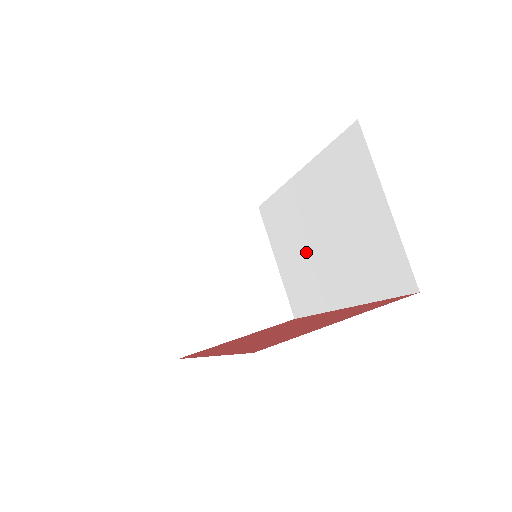
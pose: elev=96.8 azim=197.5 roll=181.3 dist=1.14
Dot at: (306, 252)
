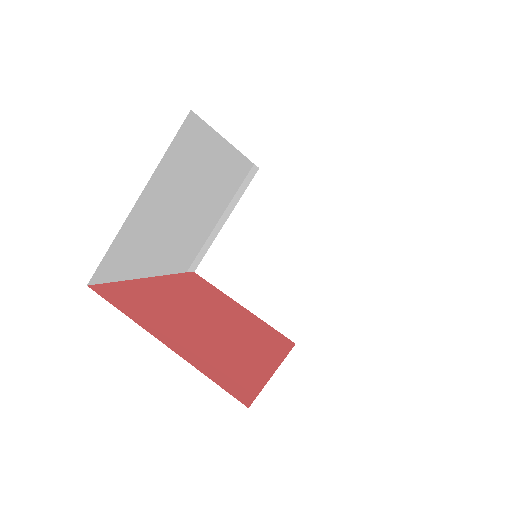
Dot at: occluded
